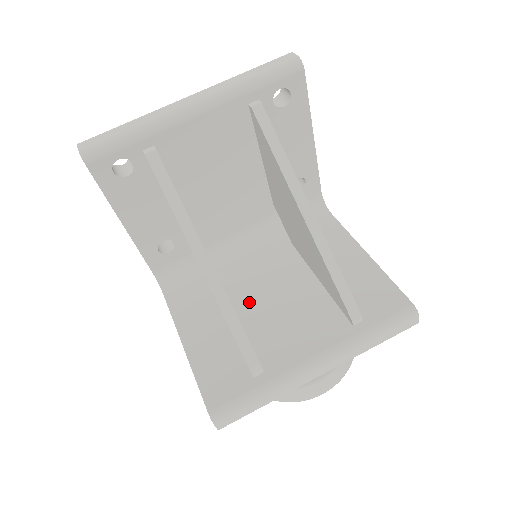
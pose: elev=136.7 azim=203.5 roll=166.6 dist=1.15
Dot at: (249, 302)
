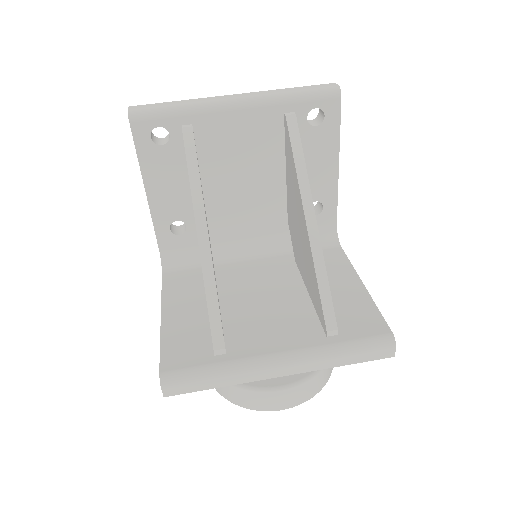
Dot at: (236, 296)
